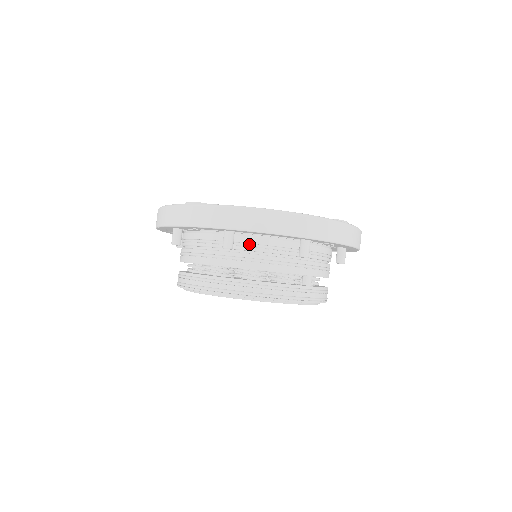
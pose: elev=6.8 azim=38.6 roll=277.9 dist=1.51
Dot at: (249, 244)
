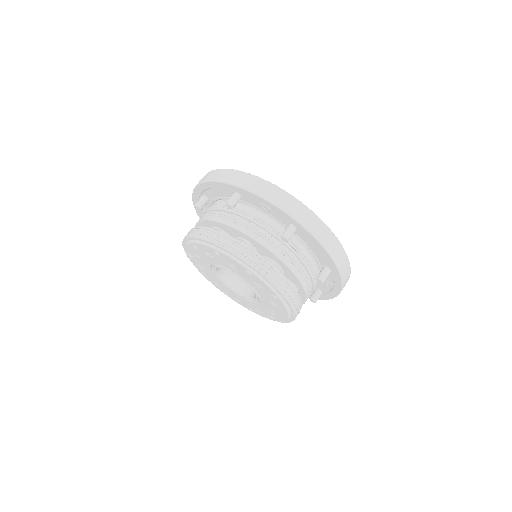
Dot at: (295, 246)
